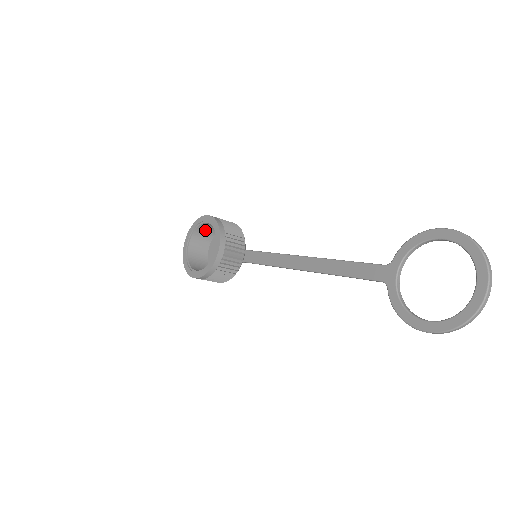
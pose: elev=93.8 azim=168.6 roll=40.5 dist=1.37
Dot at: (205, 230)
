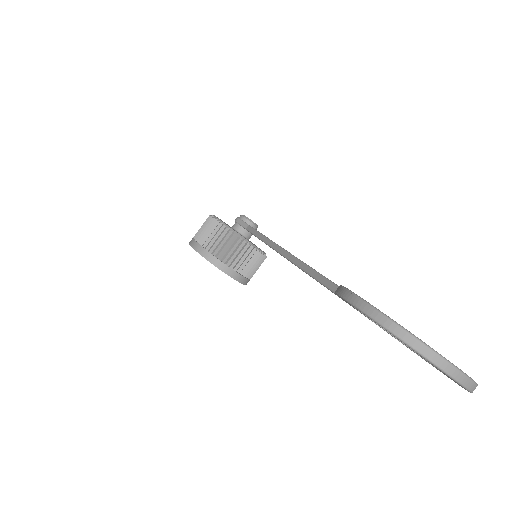
Dot at: occluded
